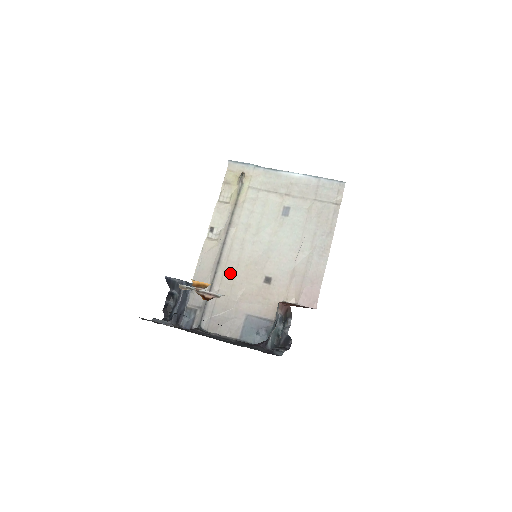
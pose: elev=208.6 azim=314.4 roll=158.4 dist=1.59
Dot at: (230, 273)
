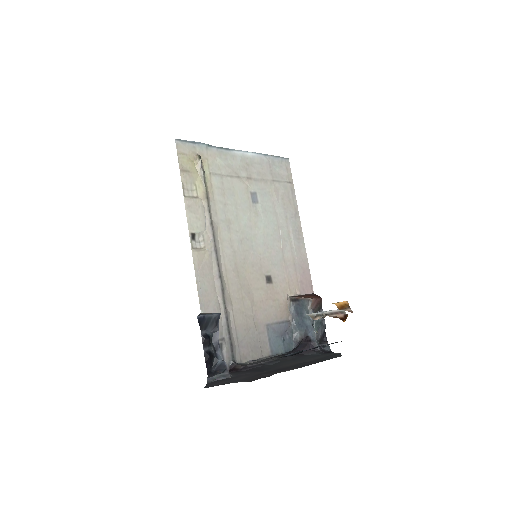
Dot at: (235, 285)
